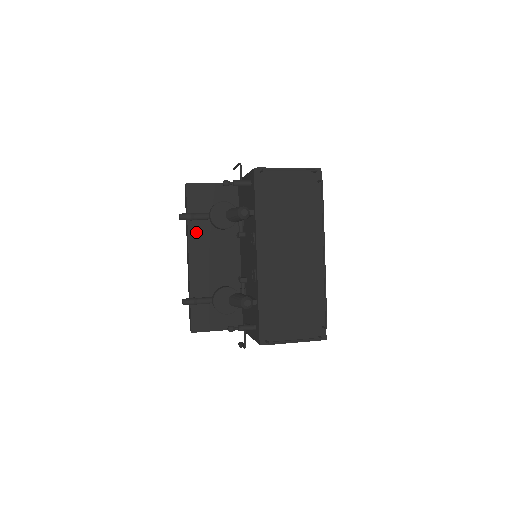
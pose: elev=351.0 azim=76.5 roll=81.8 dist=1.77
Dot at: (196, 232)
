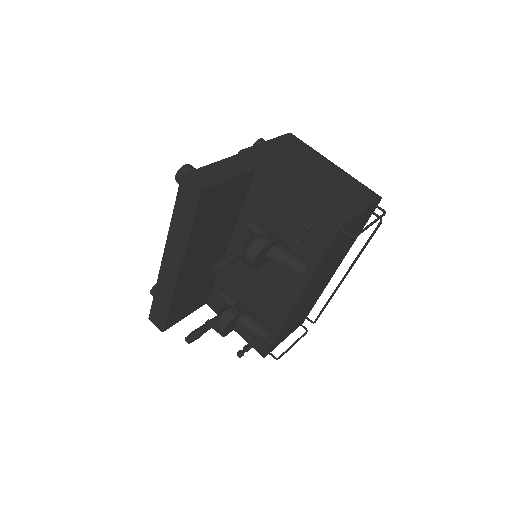
Dot at: (194, 243)
